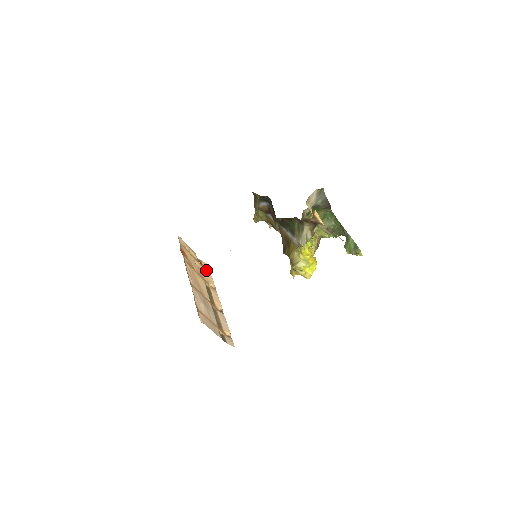
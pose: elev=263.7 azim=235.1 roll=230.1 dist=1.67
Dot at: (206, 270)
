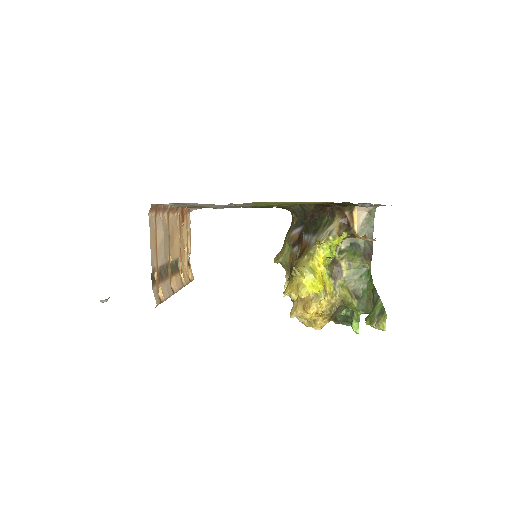
Dot at: (188, 275)
